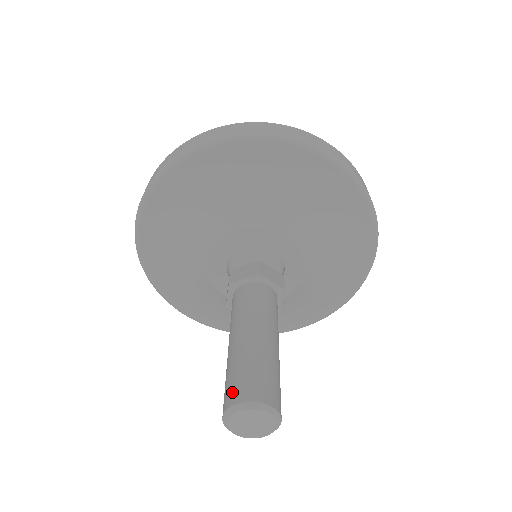
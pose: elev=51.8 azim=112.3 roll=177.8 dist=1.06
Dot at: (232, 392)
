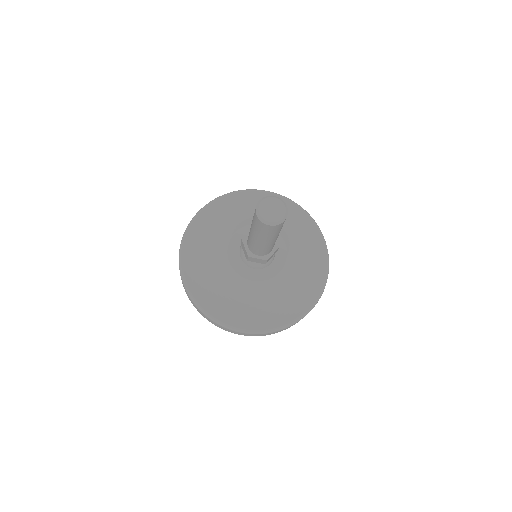
Dot at: occluded
